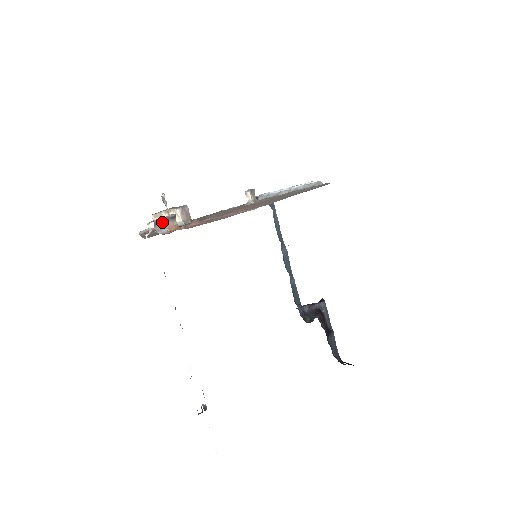
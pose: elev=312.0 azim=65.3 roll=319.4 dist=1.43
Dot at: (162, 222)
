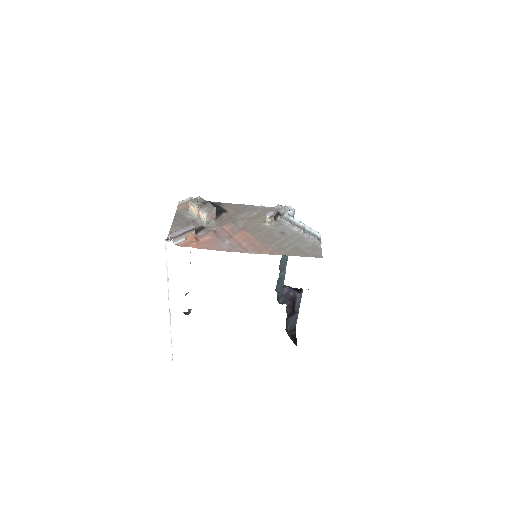
Dot at: (181, 235)
